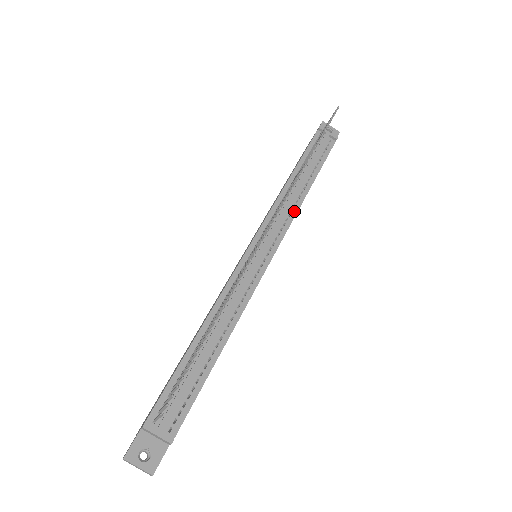
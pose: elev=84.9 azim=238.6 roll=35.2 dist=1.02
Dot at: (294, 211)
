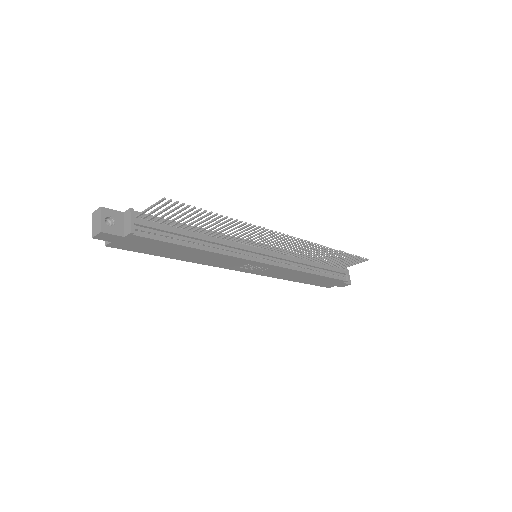
Dot at: (296, 268)
